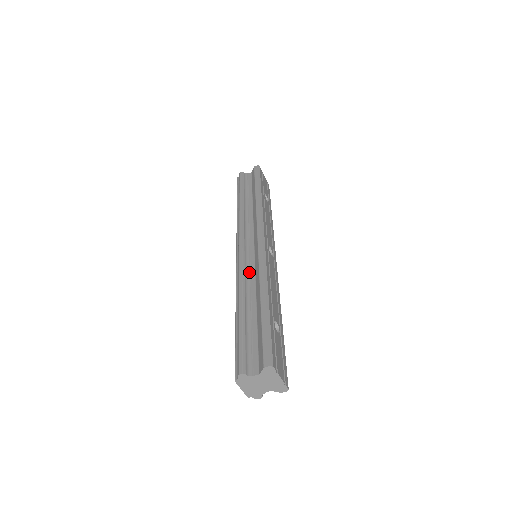
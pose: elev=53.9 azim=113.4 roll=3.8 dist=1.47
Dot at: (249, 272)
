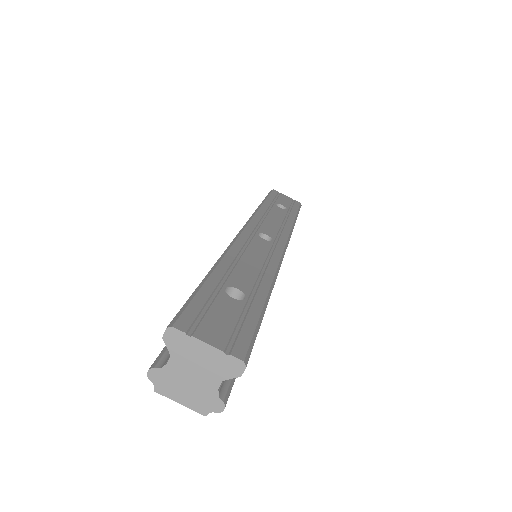
Dot at: occluded
